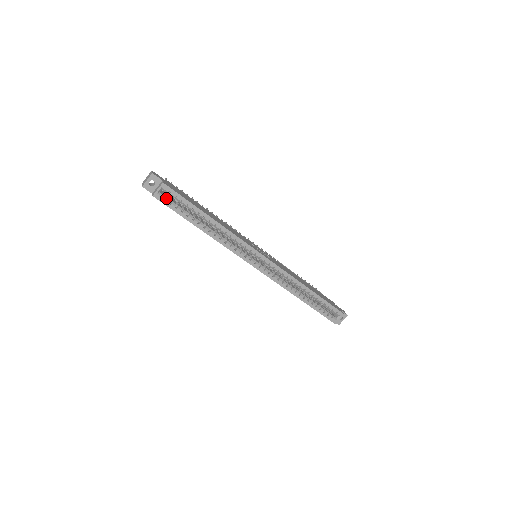
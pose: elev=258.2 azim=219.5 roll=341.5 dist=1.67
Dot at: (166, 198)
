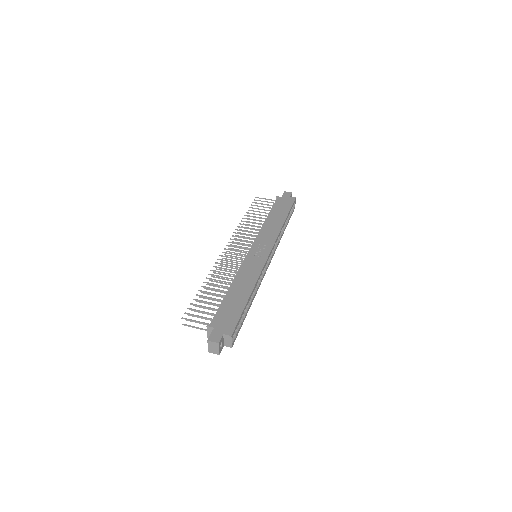
Dot at: (235, 335)
